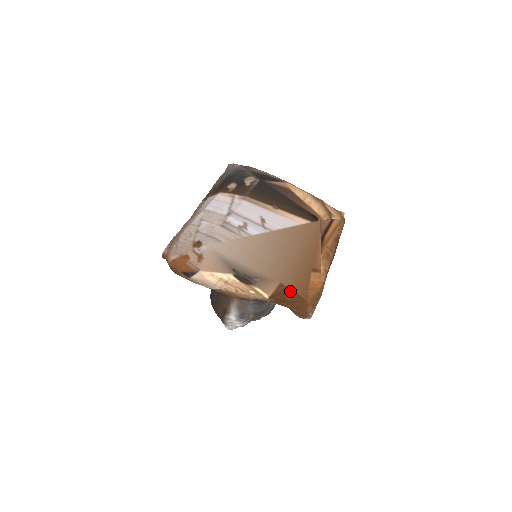
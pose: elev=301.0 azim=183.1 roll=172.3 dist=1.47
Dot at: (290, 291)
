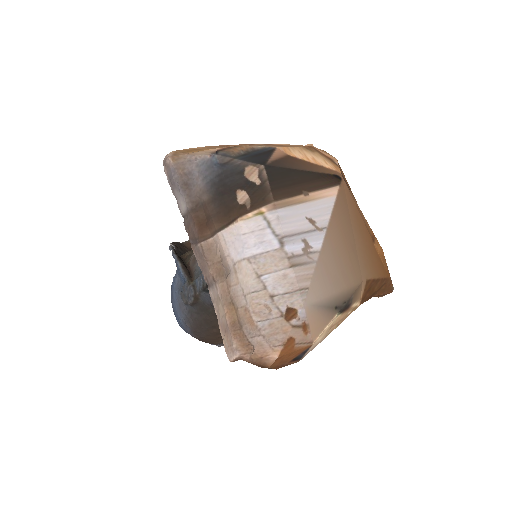
Dot at: (376, 281)
